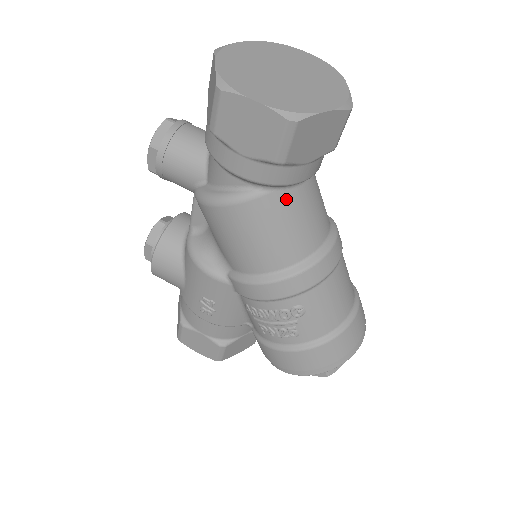
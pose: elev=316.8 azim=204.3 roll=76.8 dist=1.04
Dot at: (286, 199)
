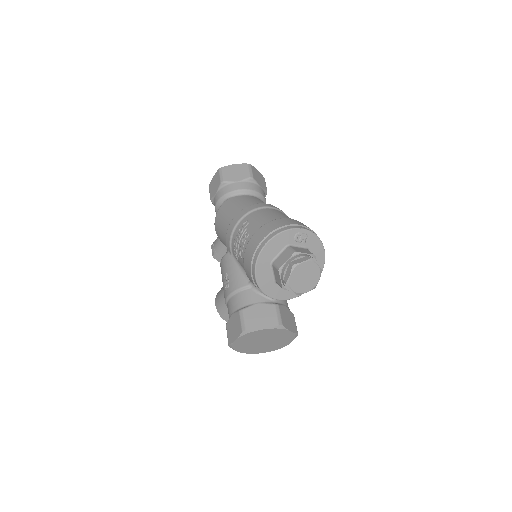
Dot at: (236, 198)
